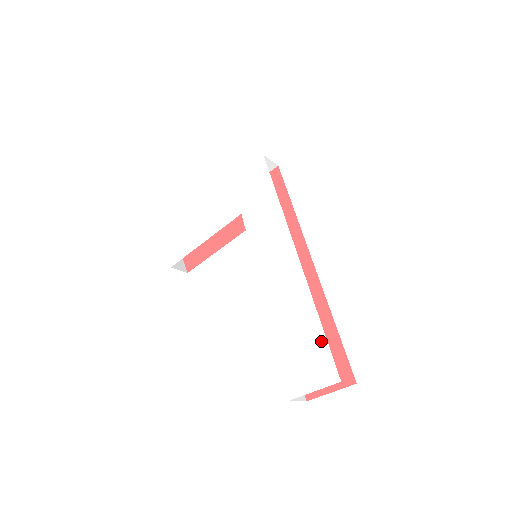
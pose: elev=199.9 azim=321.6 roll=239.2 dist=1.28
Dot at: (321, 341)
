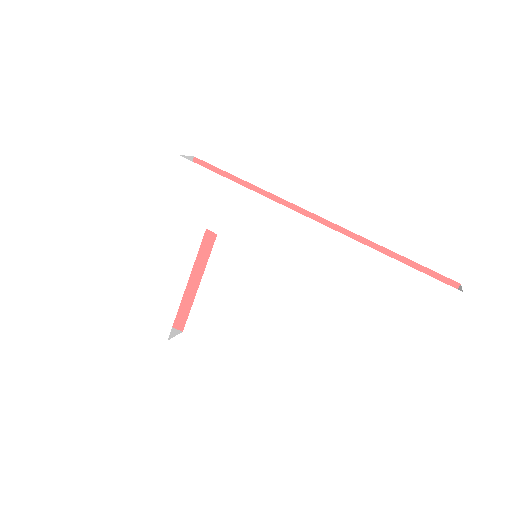
Dot at: (410, 274)
